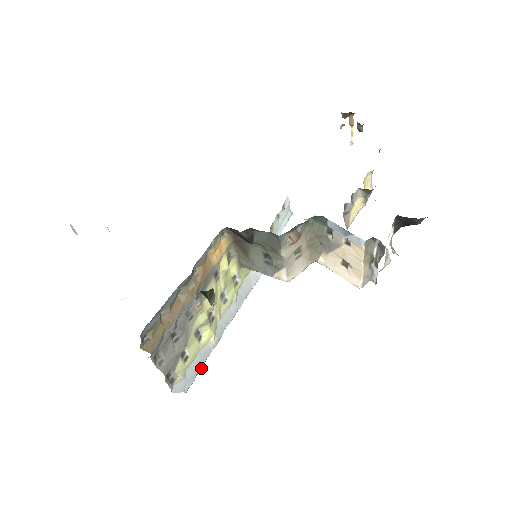
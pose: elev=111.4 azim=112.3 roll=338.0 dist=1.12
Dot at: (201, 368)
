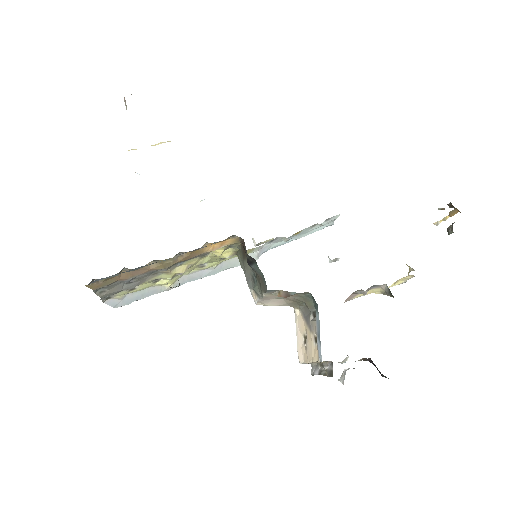
Dot at: occluded
